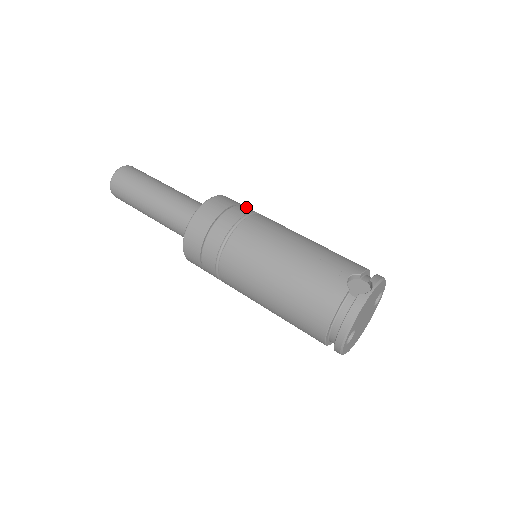
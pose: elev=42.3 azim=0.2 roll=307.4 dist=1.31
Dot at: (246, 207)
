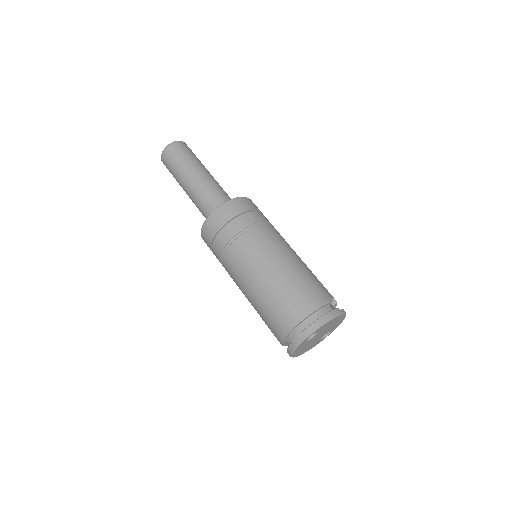
Dot at: occluded
